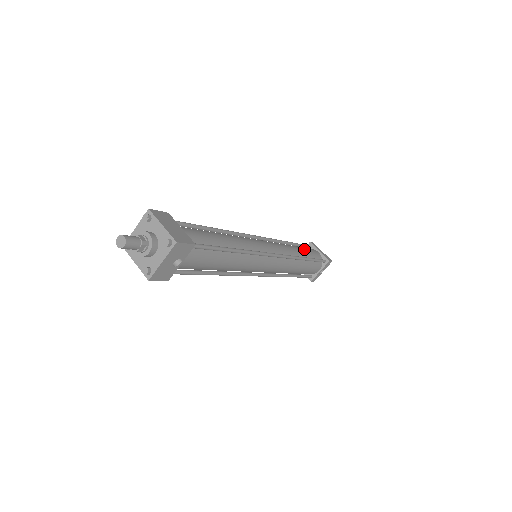
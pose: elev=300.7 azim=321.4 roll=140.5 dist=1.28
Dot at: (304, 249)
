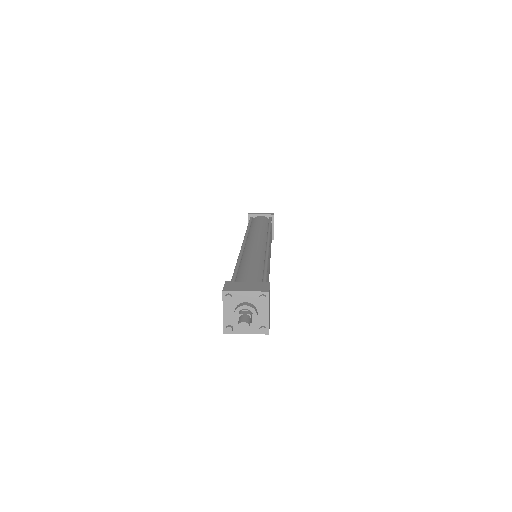
Dot at: (258, 222)
